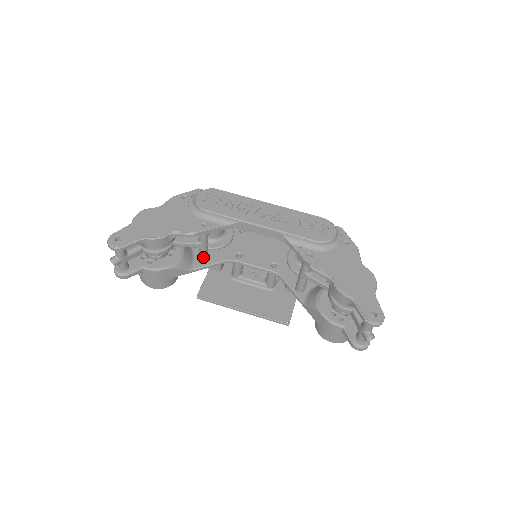
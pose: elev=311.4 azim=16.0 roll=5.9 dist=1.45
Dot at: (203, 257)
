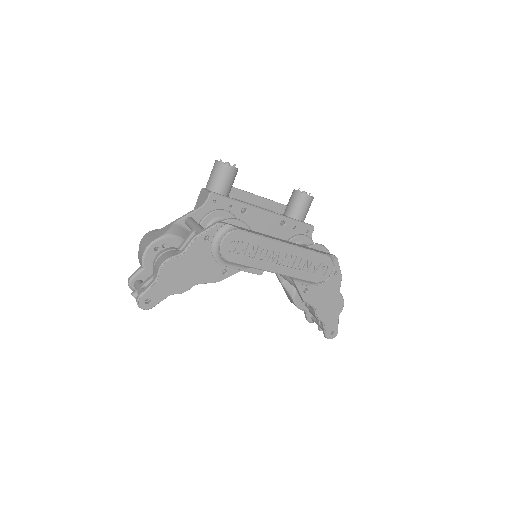
Dot at: occluded
